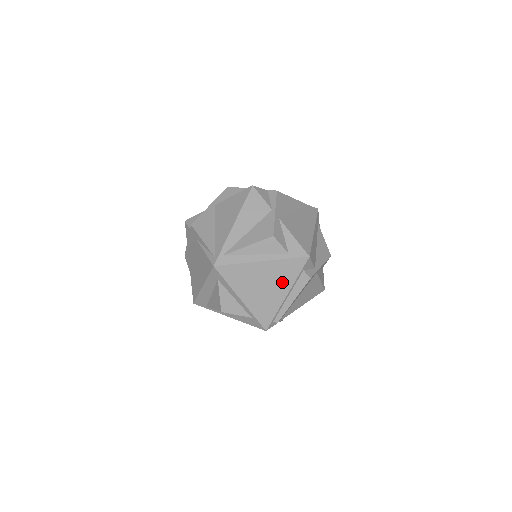
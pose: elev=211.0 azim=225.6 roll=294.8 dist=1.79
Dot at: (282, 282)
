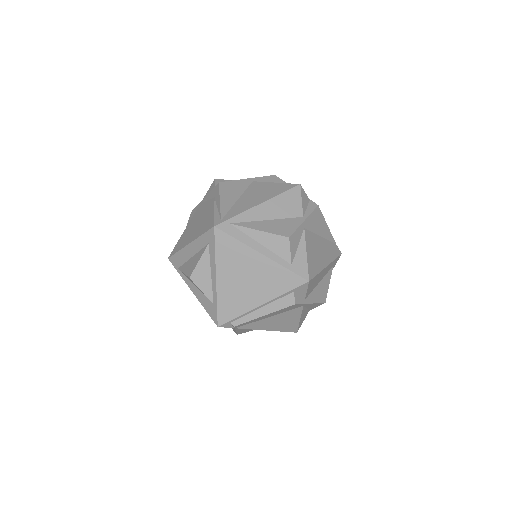
Dot at: (266, 288)
